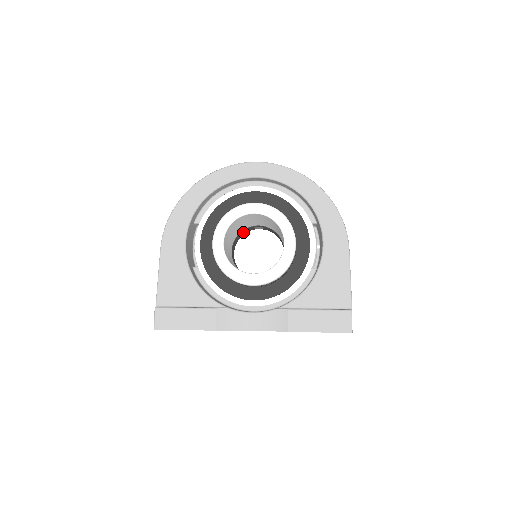
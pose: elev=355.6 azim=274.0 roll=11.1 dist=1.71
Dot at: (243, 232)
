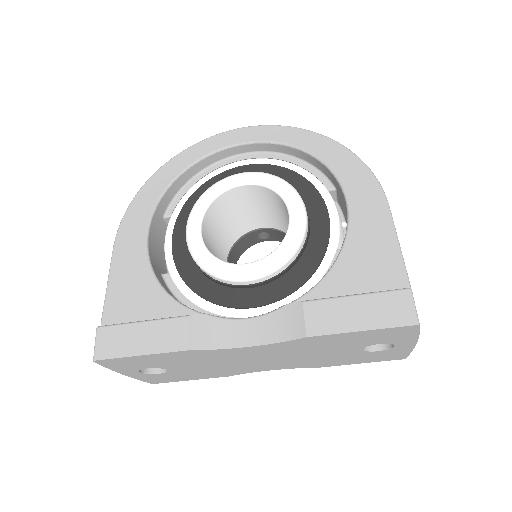
Dot at: (243, 244)
